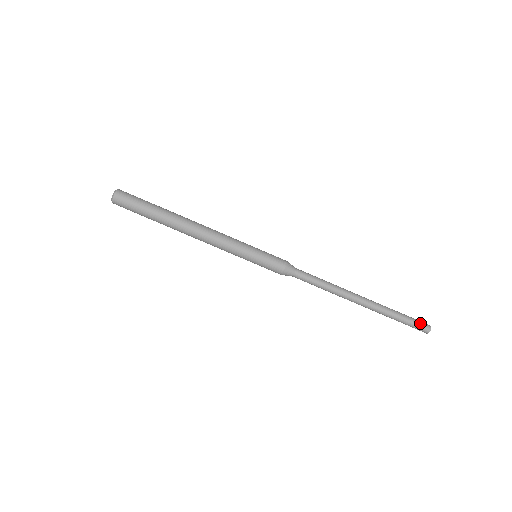
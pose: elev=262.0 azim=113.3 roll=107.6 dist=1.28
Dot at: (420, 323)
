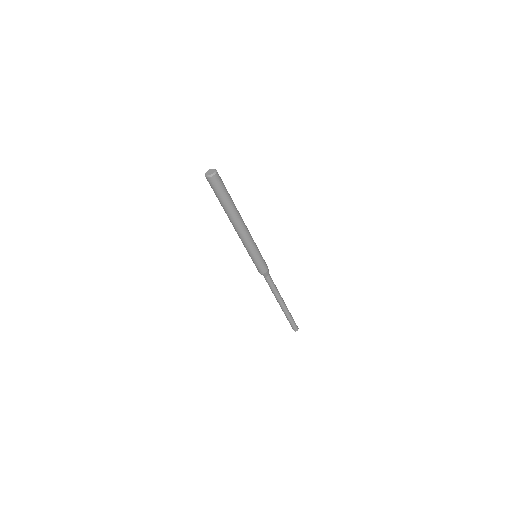
Dot at: (294, 328)
